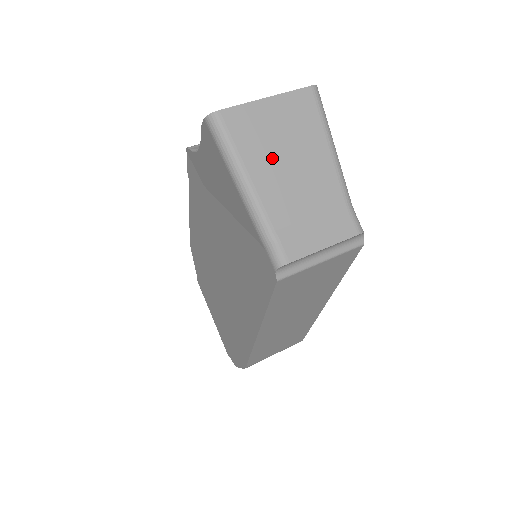
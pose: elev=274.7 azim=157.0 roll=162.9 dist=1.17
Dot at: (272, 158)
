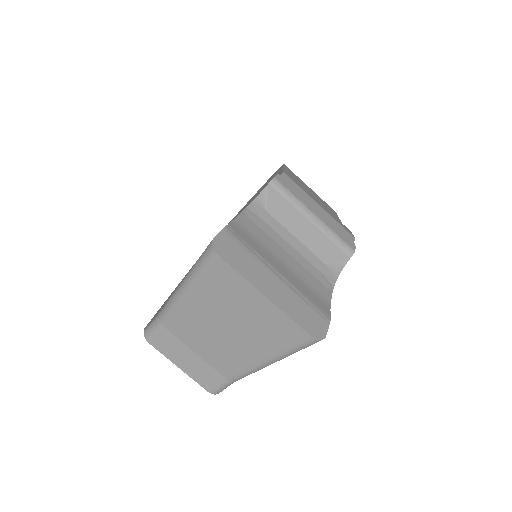
Dot at: (215, 313)
